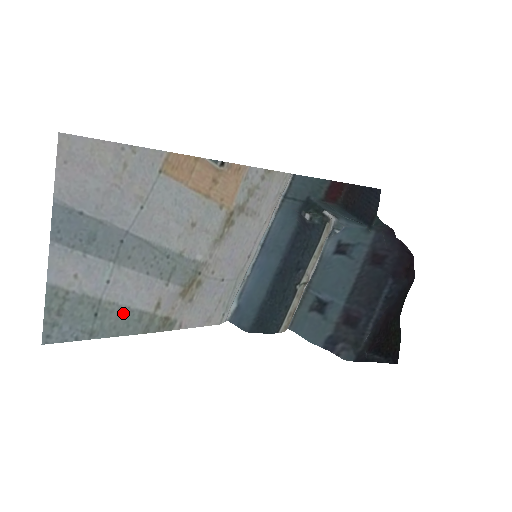
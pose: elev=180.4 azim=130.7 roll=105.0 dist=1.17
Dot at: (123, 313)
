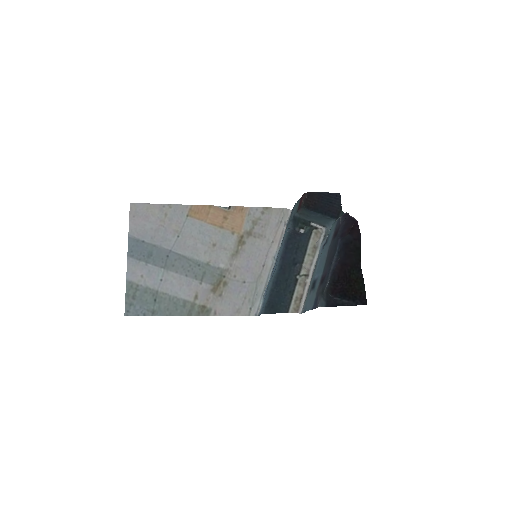
Dot at: (173, 301)
